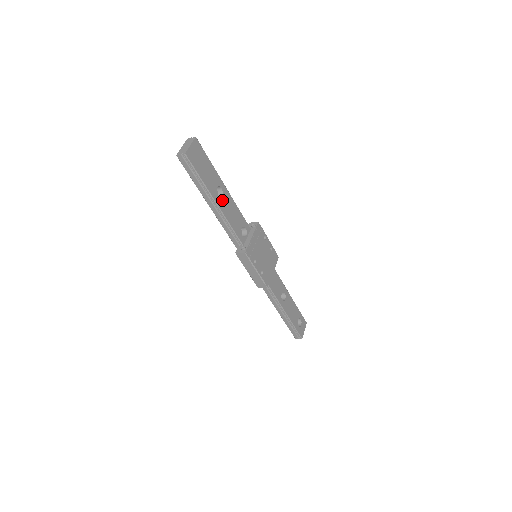
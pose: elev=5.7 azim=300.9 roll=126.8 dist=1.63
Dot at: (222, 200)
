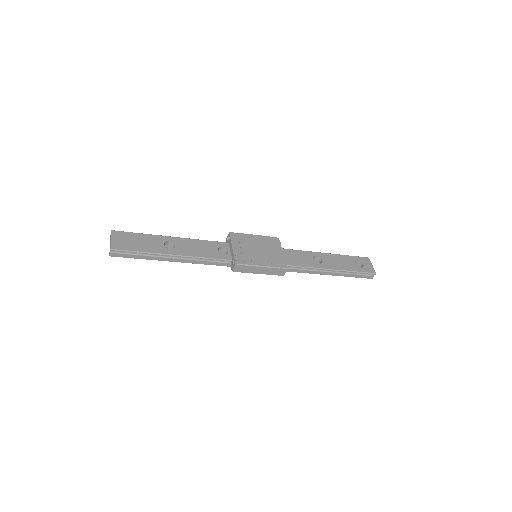
Dot at: (178, 248)
